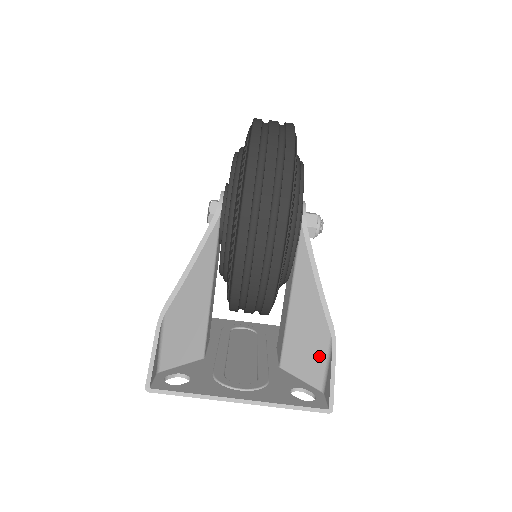
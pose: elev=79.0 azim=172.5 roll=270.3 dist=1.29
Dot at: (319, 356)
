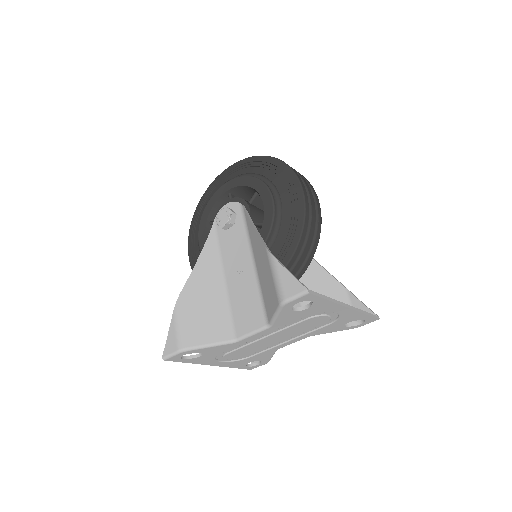
Dot at: occluded
